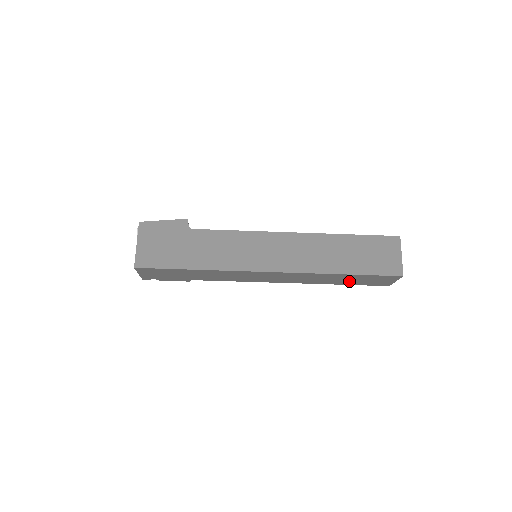
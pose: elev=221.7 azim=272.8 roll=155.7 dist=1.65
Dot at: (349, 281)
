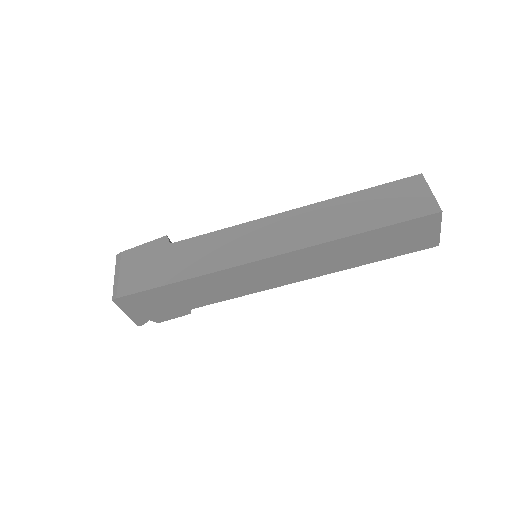
Dot at: (379, 250)
